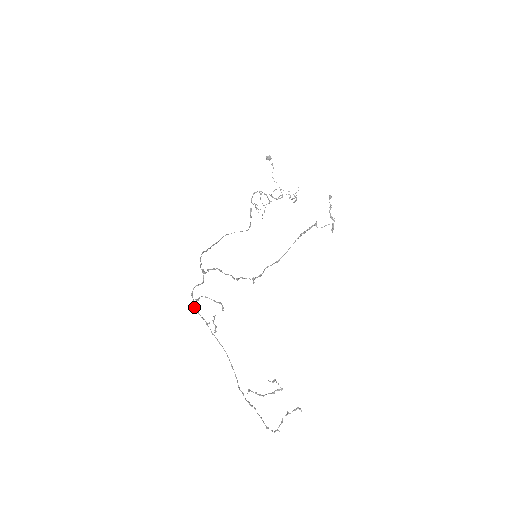
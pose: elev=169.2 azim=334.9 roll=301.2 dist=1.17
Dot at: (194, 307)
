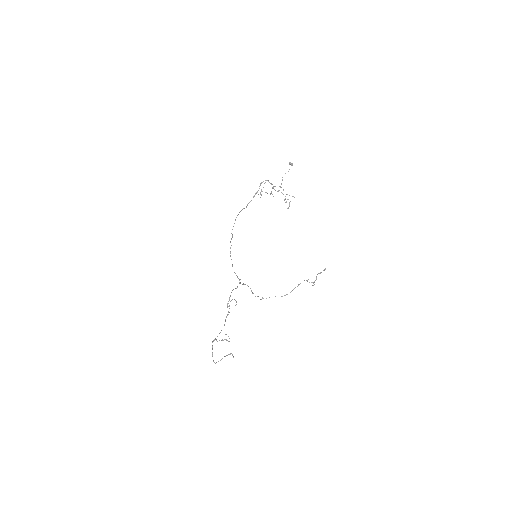
Dot at: (227, 306)
